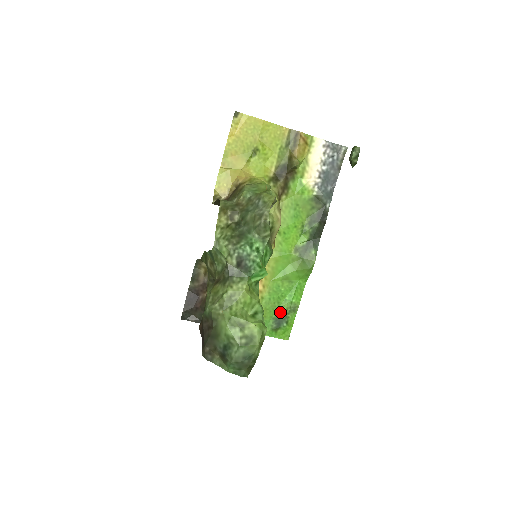
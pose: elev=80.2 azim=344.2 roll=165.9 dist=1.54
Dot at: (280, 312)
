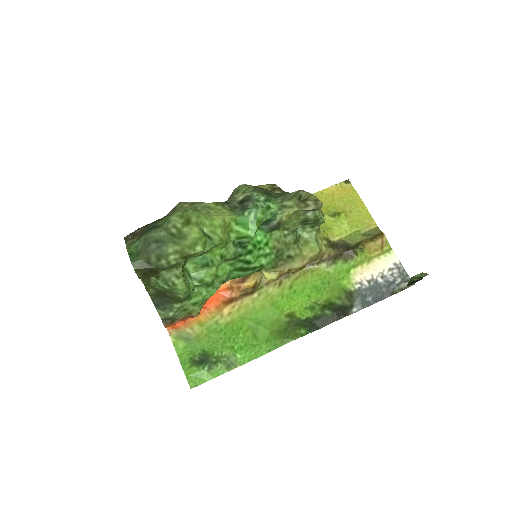
Dot at: (216, 352)
